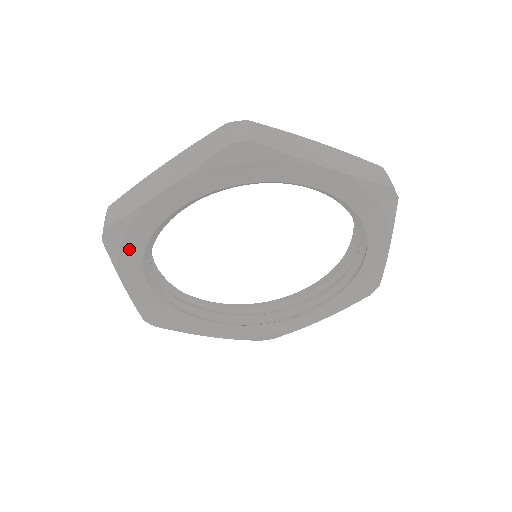
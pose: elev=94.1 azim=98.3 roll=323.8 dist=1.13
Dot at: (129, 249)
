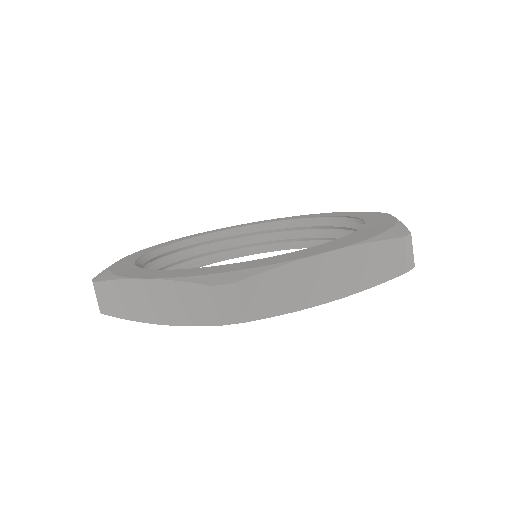
Dot at: occluded
